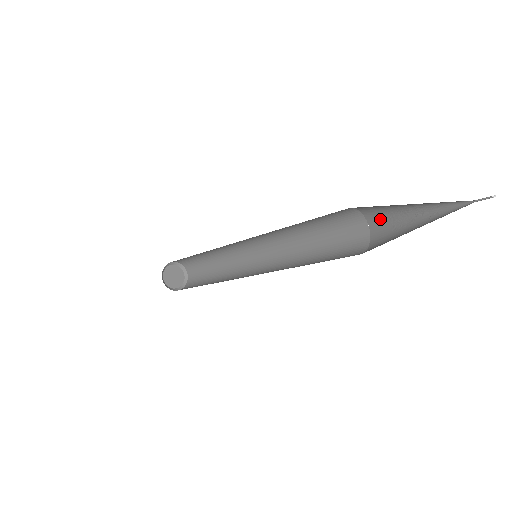
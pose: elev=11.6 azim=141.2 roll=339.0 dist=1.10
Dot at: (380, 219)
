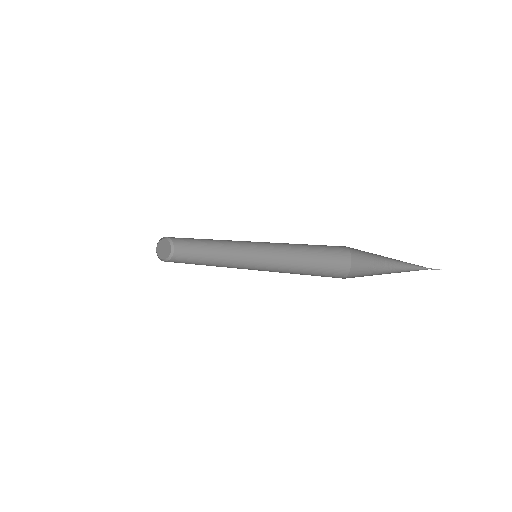
Dot at: occluded
